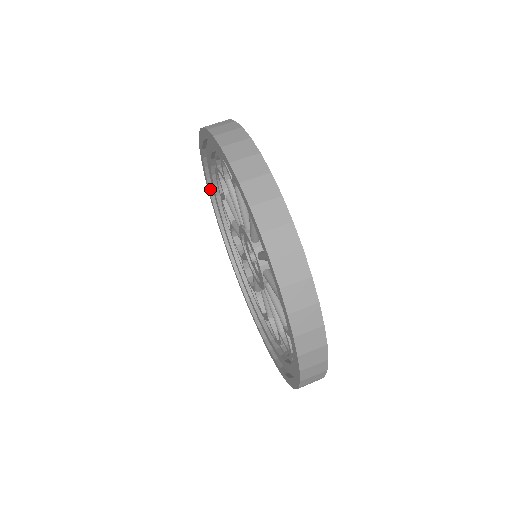
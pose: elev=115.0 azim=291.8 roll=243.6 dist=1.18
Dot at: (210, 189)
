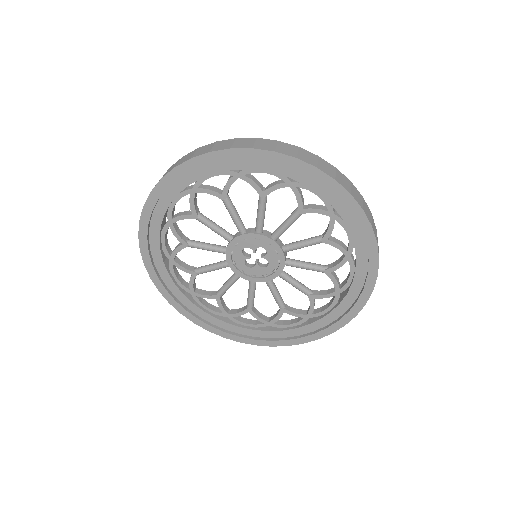
Dot at: (152, 263)
